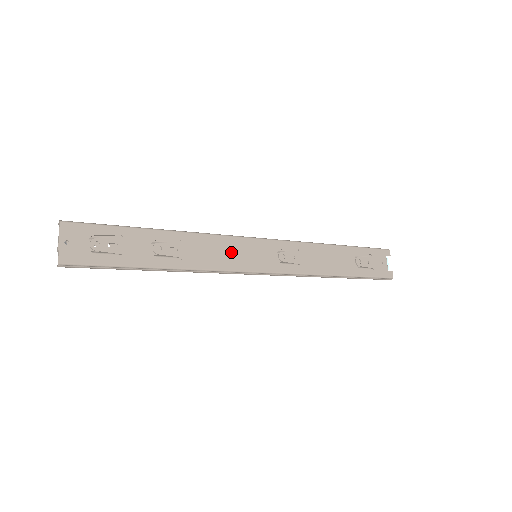
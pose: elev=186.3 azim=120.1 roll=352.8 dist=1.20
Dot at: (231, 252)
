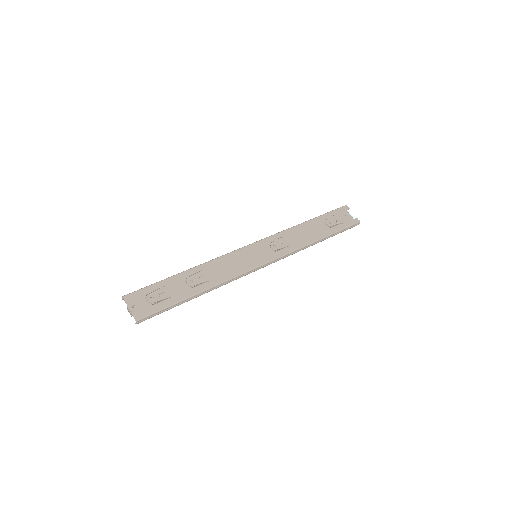
Dot at: (238, 261)
